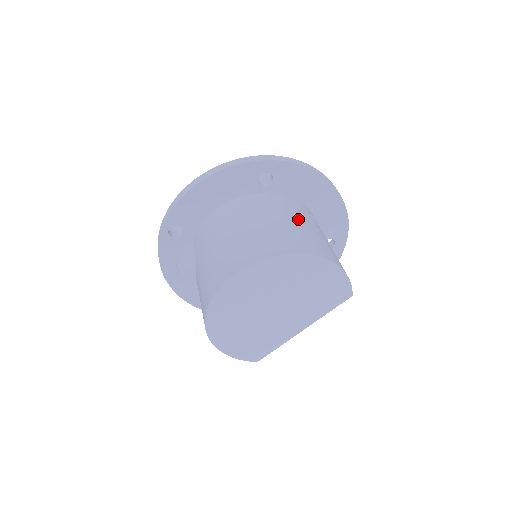
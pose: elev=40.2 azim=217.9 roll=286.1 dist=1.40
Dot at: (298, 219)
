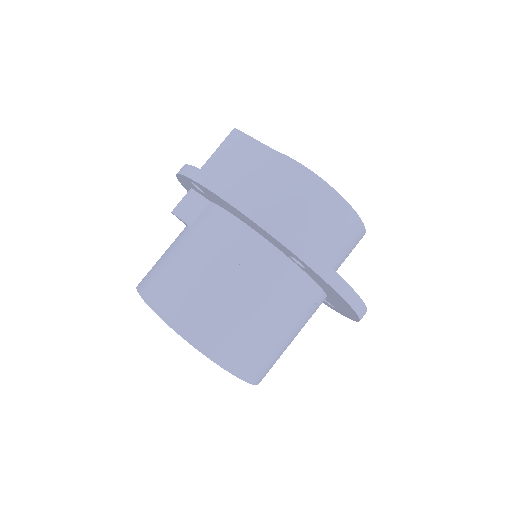
Dot at: (277, 319)
